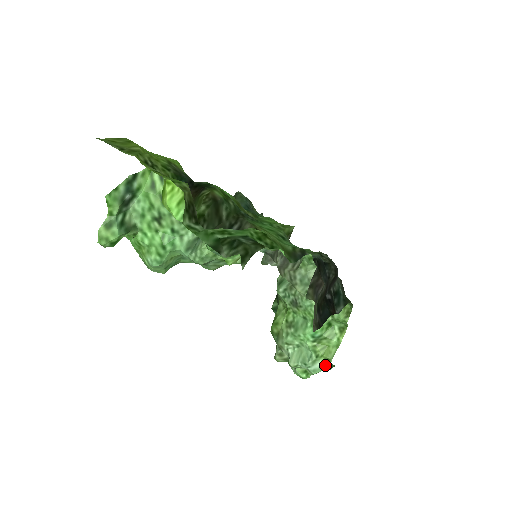
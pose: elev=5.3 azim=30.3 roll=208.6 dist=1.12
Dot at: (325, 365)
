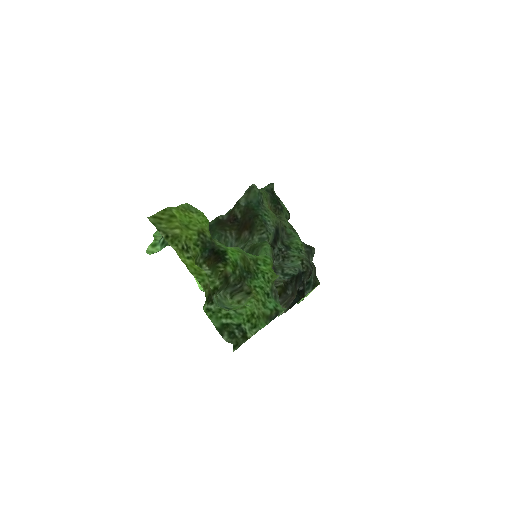
Dot at: occluded
